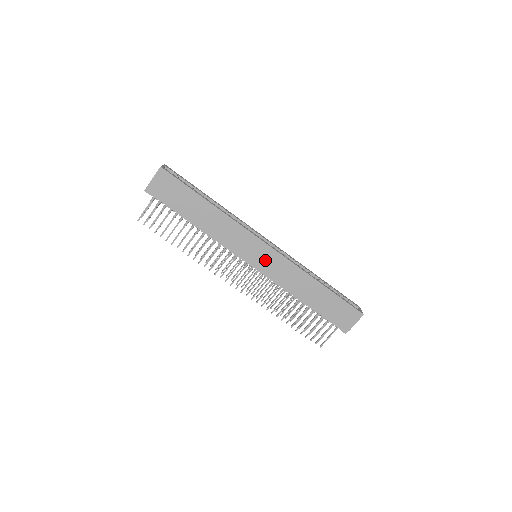
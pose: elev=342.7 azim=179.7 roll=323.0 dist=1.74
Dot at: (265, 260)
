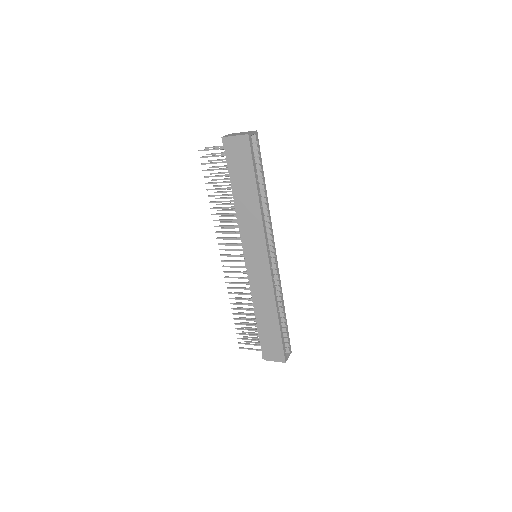
Dot at: (257, 267)
